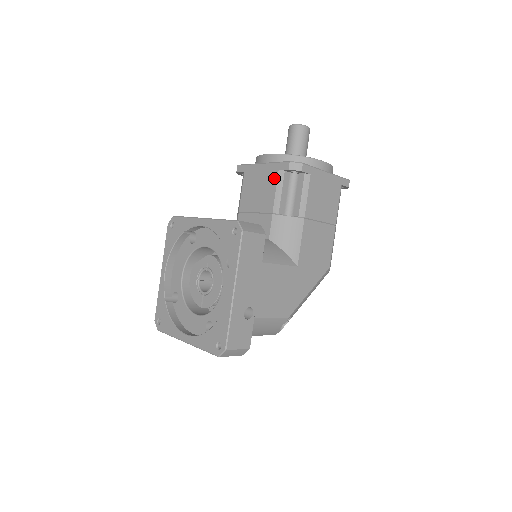
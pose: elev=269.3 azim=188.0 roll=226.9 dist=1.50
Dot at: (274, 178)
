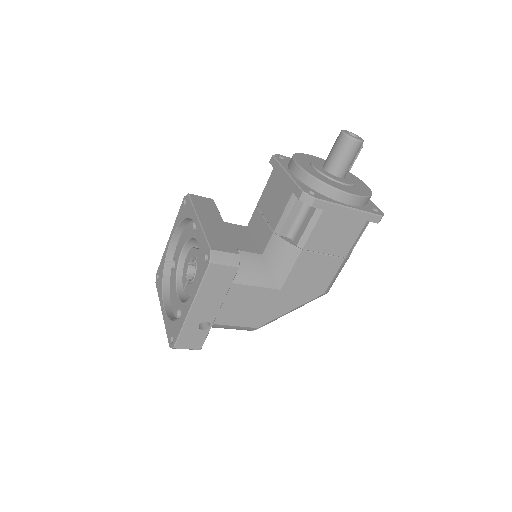
Dot at: (287, 197)
